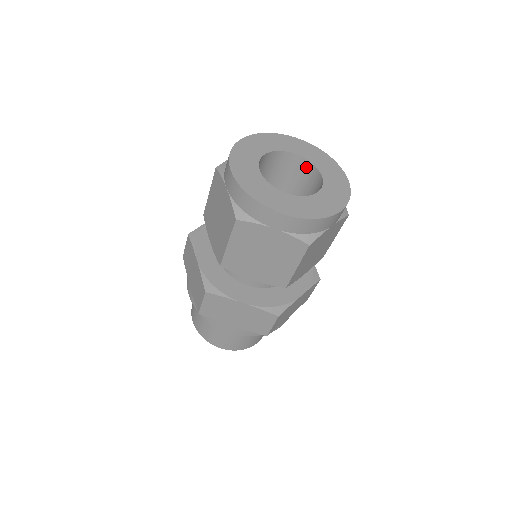
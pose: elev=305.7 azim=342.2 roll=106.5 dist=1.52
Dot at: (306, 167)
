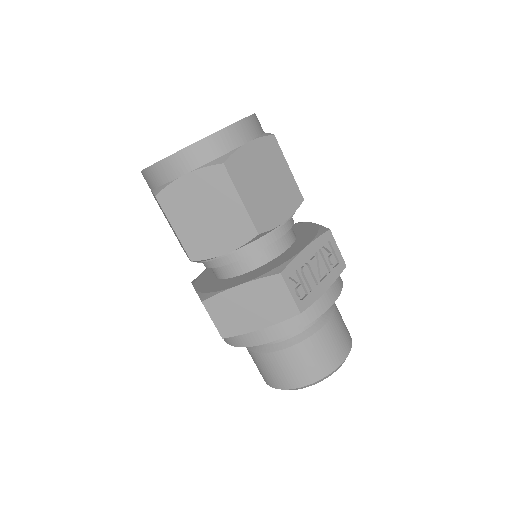
Dot at: occluded
